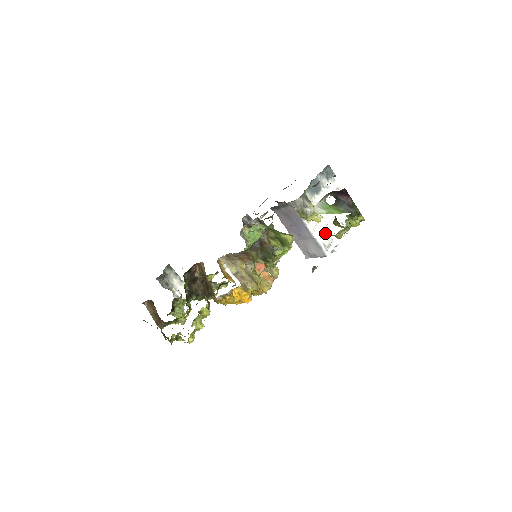
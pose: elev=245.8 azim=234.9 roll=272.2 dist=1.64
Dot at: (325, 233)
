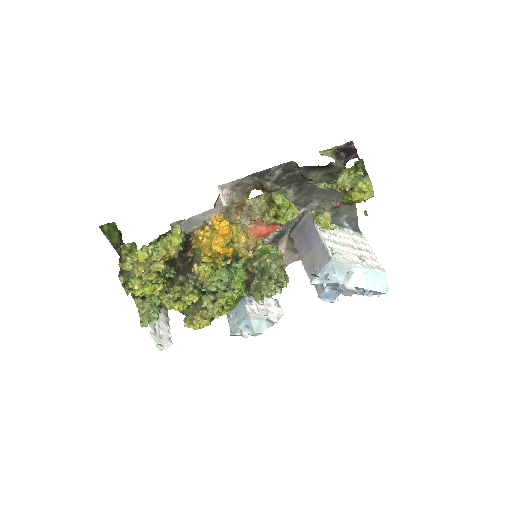
Dot at: (337, 249)
